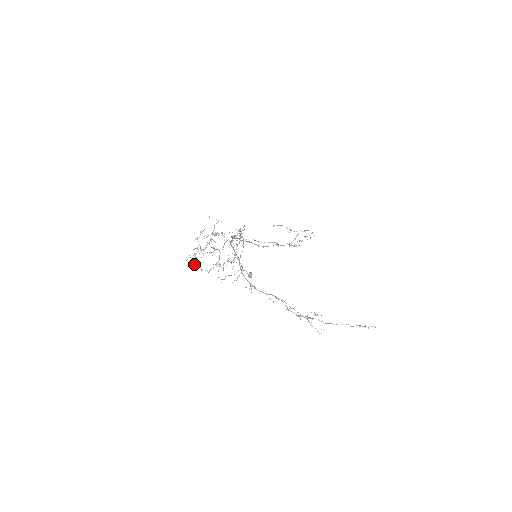
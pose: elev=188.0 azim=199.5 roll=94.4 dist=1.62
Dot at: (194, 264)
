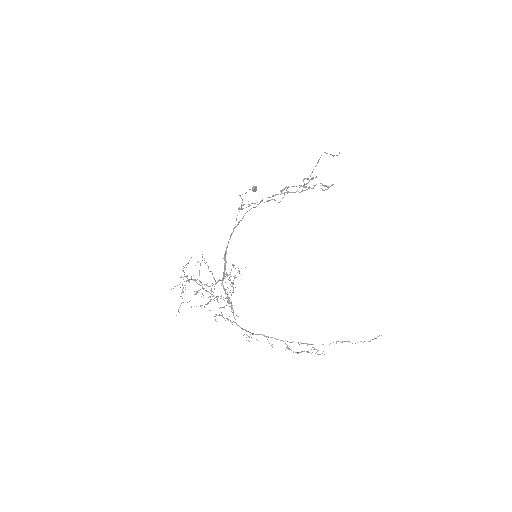
Dot at: occluded
